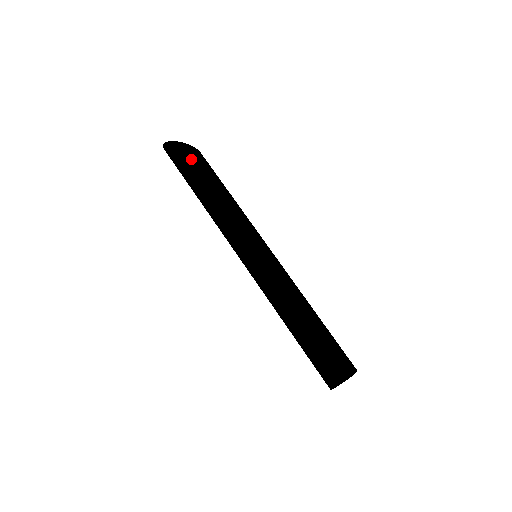
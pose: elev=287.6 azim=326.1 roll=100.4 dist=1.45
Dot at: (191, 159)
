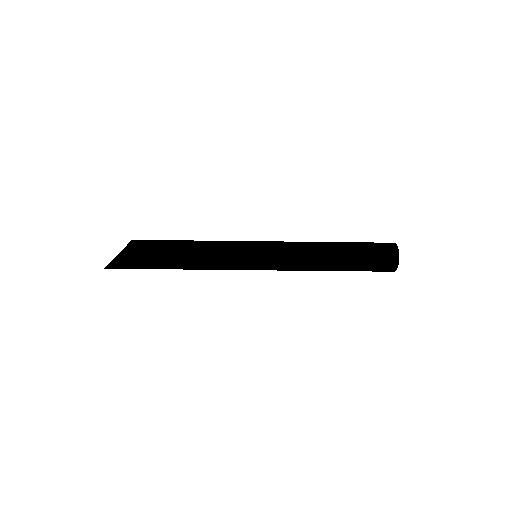
Dot at: (136, 262)
